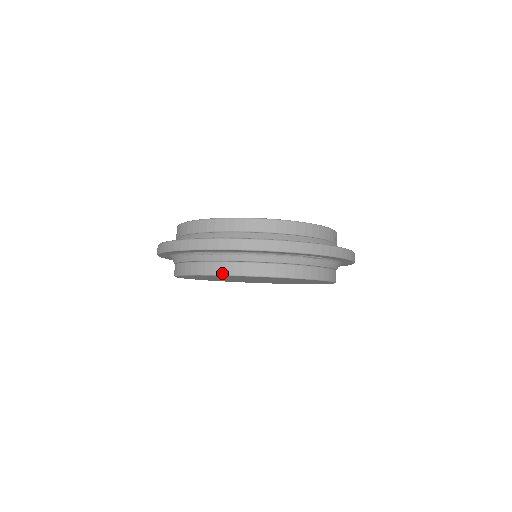
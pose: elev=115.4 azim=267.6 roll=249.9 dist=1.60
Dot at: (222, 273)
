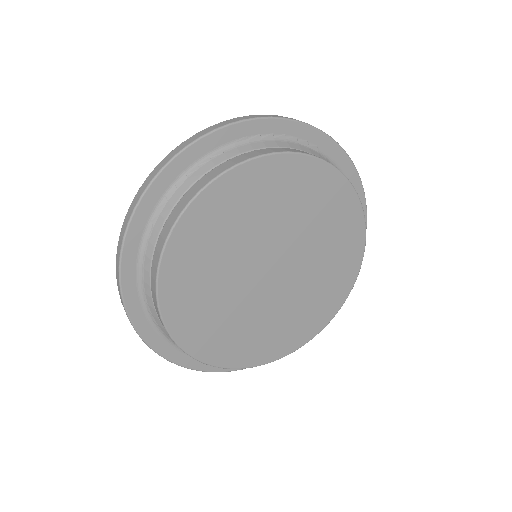
Dot at: (210, 180)
